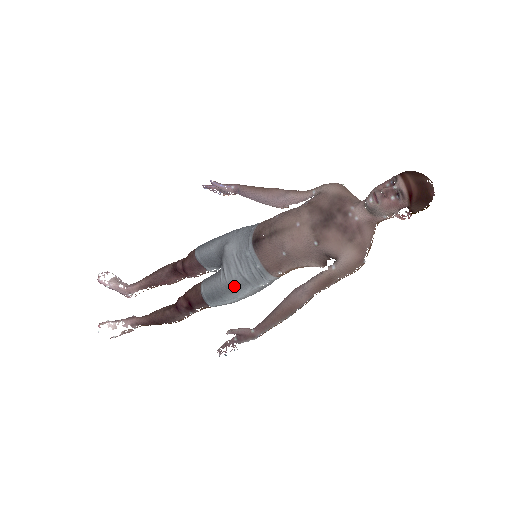
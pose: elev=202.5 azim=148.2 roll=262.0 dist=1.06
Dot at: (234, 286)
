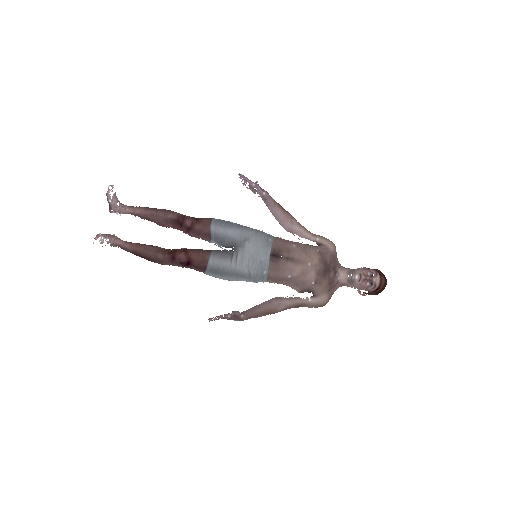
Dot at: (239, 274)
